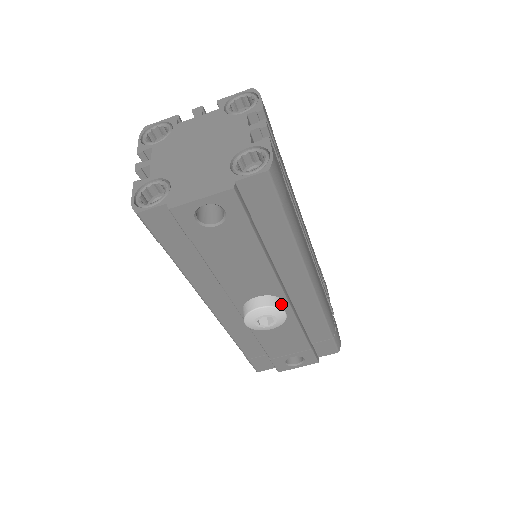
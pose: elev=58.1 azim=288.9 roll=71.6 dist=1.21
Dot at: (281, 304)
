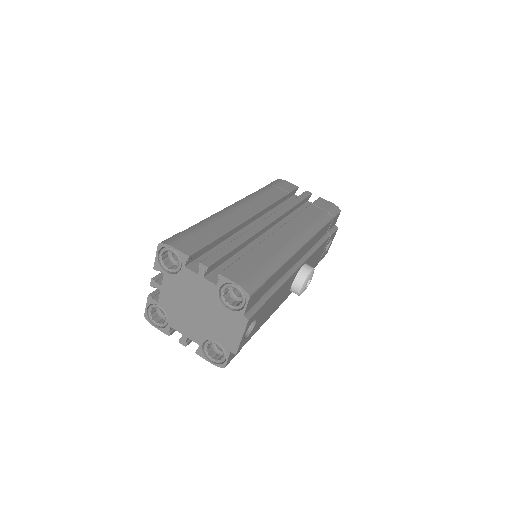
Dot at: (305, 271)
